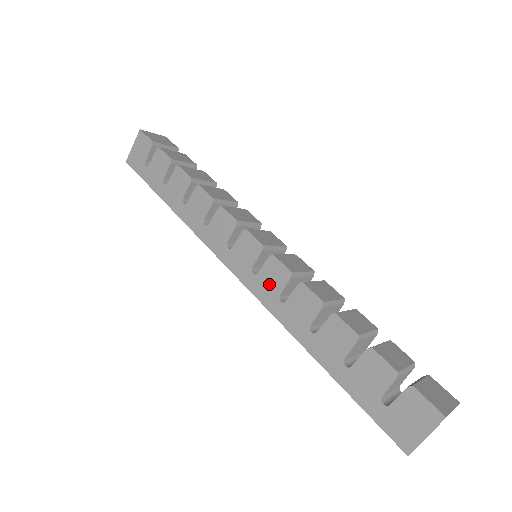
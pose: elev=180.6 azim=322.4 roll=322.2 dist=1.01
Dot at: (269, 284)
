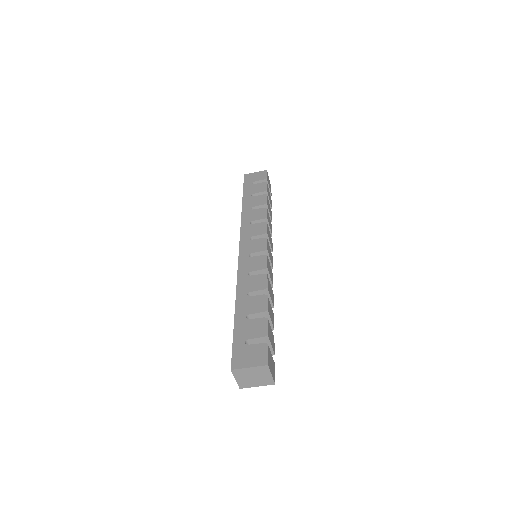
Dot at: (251, 264)
